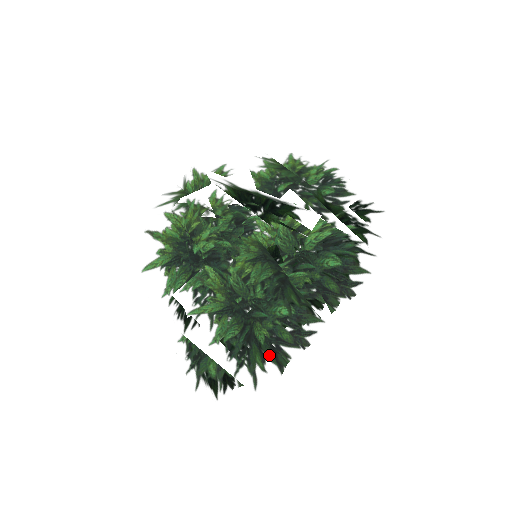
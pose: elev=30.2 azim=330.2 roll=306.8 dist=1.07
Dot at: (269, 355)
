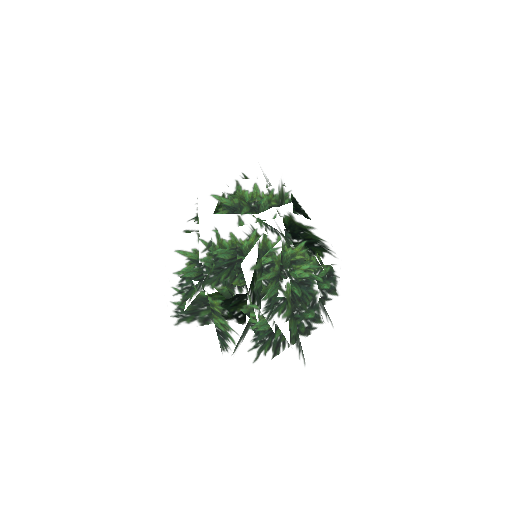
Dot at: occluded
